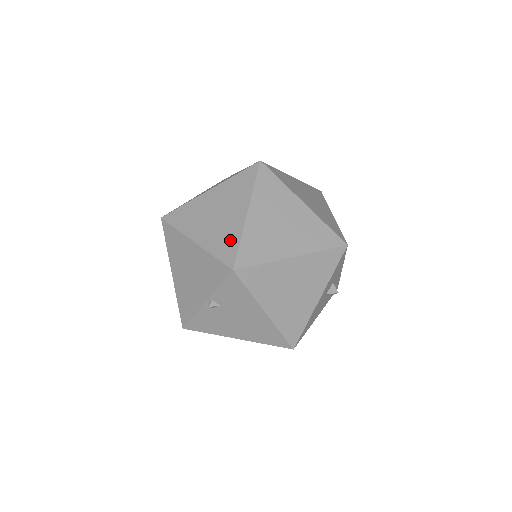
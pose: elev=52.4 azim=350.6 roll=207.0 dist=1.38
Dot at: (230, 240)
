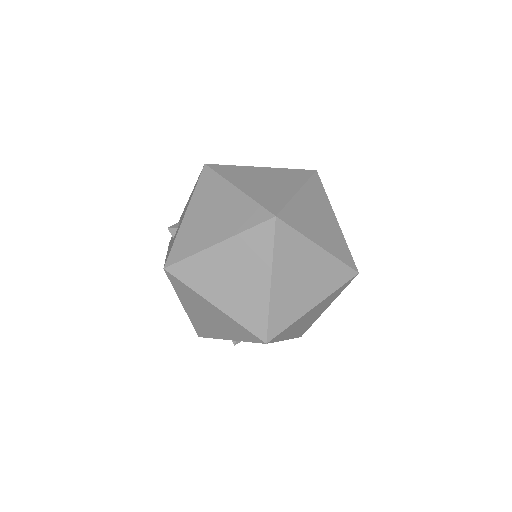
Dot at: (257, 312)
